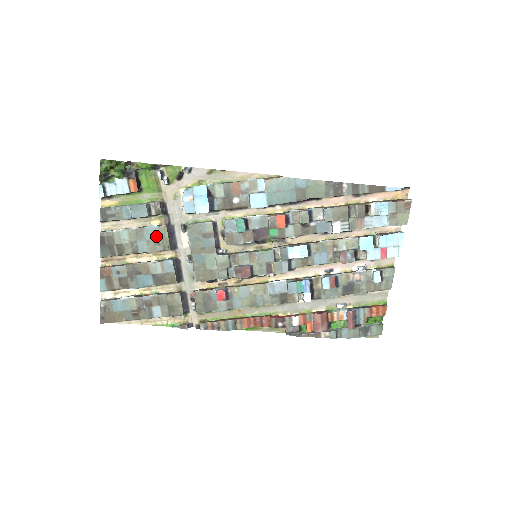
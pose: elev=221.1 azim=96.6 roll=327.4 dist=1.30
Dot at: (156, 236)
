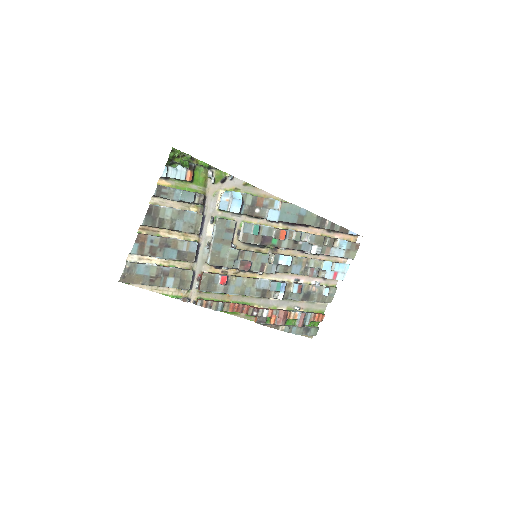
Dot at: (192, 220)
